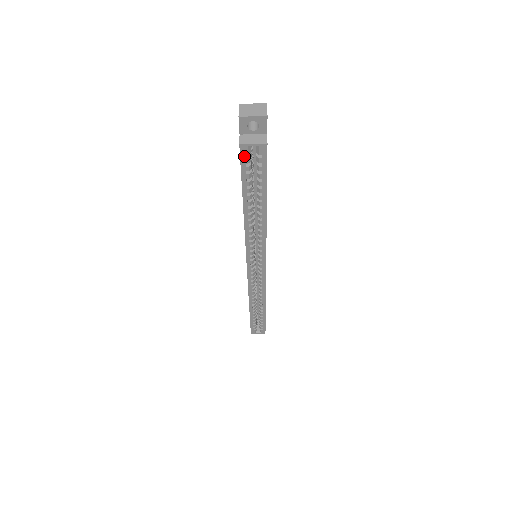
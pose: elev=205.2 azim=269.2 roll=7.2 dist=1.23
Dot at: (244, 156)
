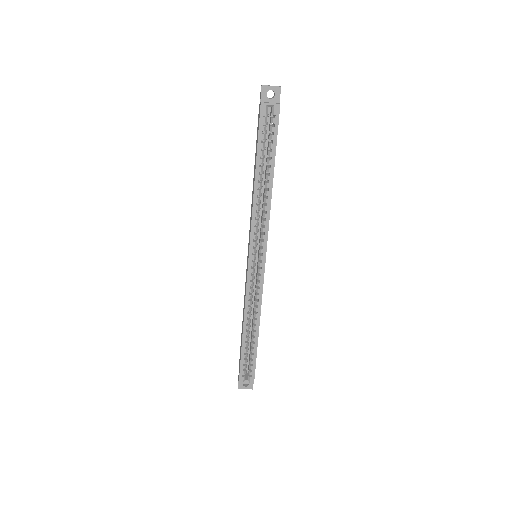
Dot at: (263, 115)
